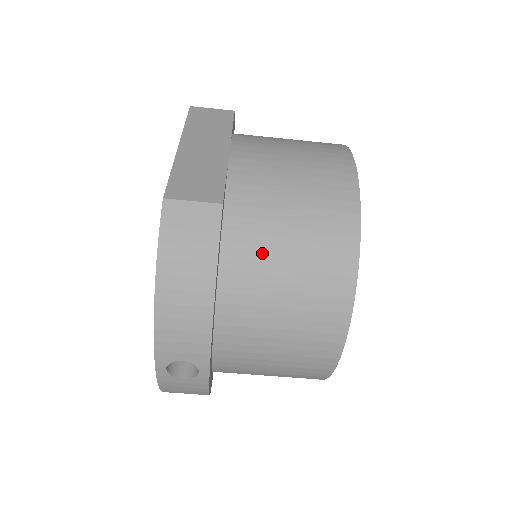
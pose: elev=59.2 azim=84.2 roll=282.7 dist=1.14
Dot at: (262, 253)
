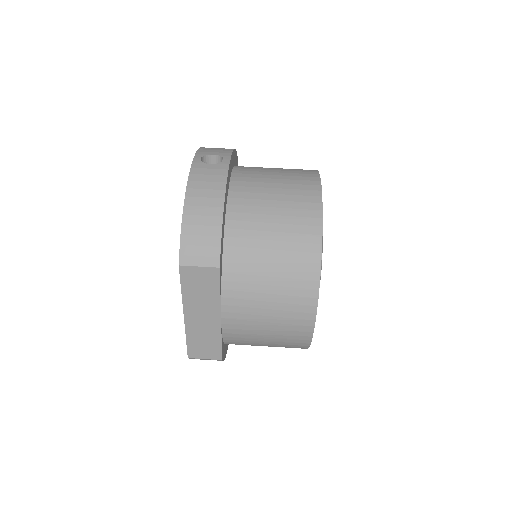
Dot at: occluded
